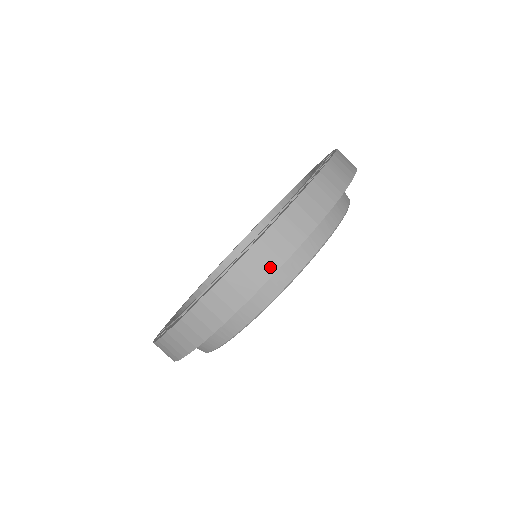
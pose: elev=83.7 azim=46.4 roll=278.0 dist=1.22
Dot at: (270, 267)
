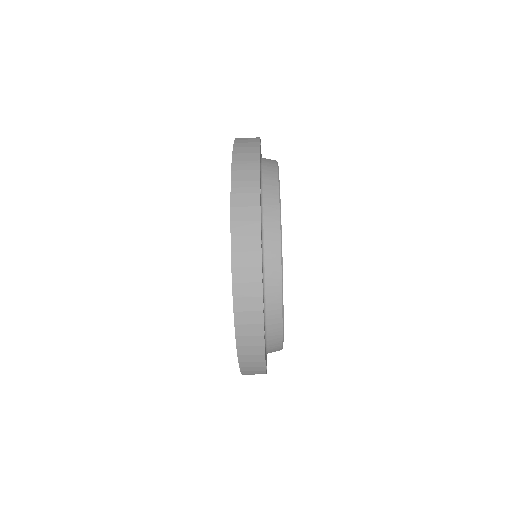
Dot at: (255, 278)
